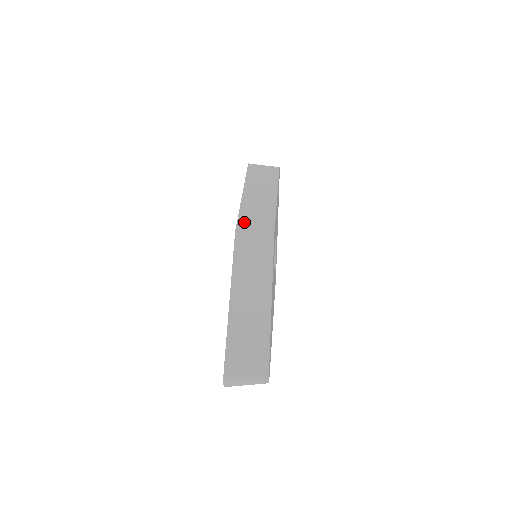
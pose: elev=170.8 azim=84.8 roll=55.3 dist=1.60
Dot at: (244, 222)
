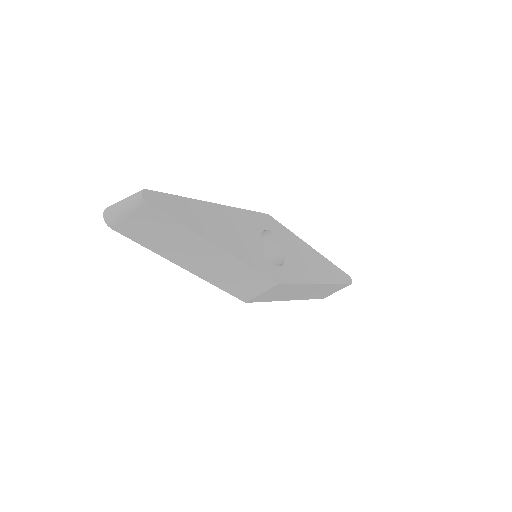
Dot at: occluded
